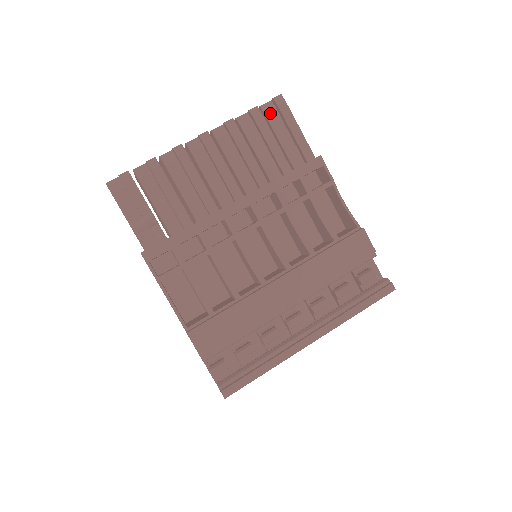
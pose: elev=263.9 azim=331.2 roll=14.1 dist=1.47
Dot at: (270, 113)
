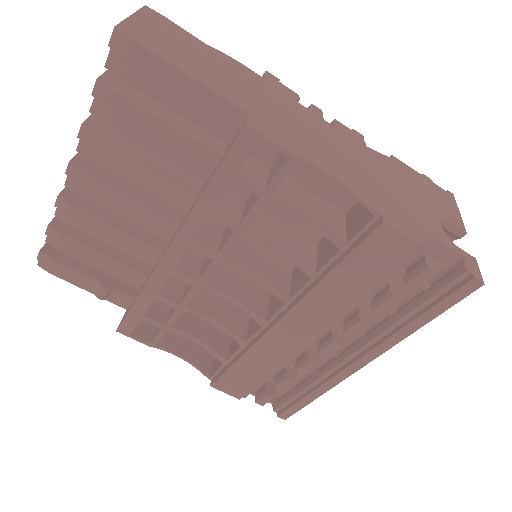
Dot at: (127, 71)
